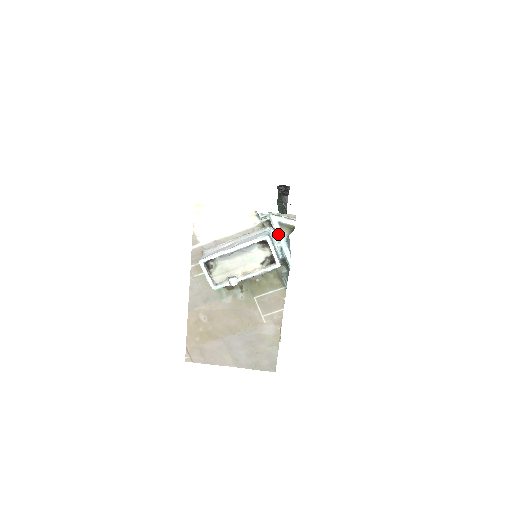
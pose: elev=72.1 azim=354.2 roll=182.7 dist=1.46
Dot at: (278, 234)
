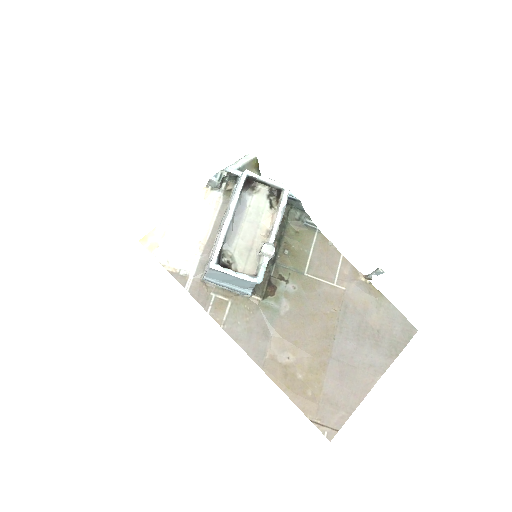
Dot at: occluded
